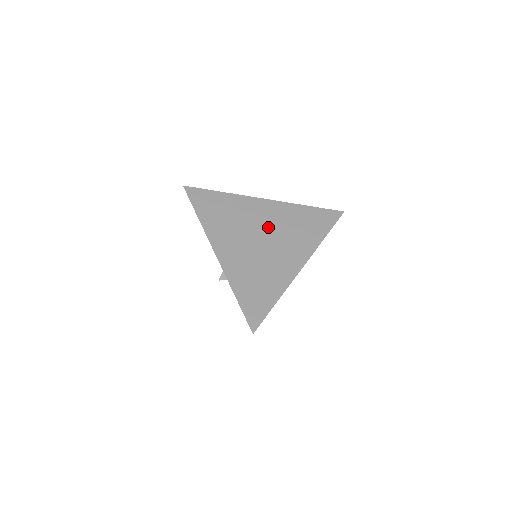
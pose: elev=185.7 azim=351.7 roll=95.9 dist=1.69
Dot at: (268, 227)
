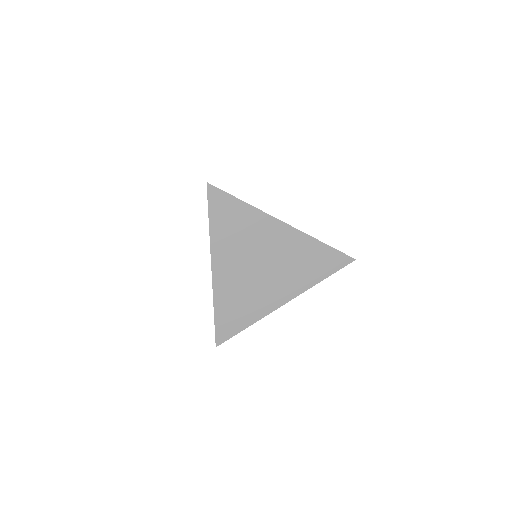
Dot at: (273, 256)
